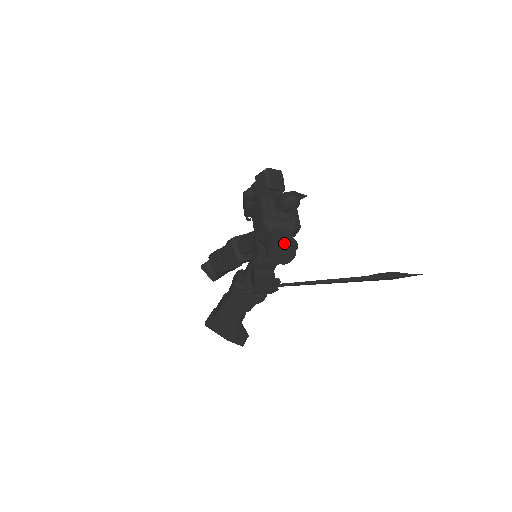
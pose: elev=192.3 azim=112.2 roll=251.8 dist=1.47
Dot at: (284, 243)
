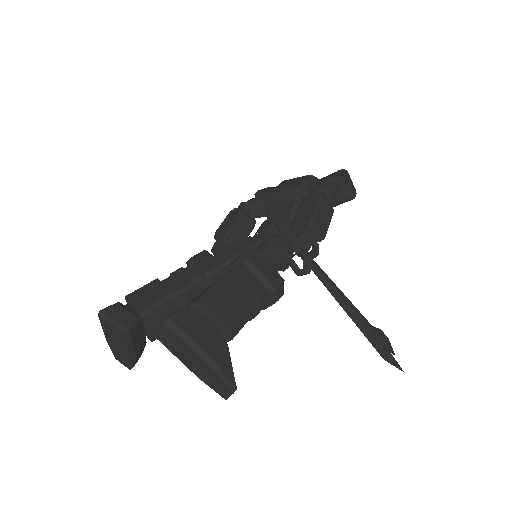
Dot at: occluded
